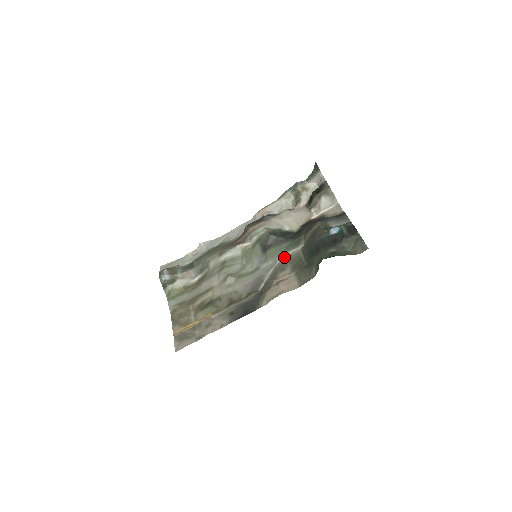
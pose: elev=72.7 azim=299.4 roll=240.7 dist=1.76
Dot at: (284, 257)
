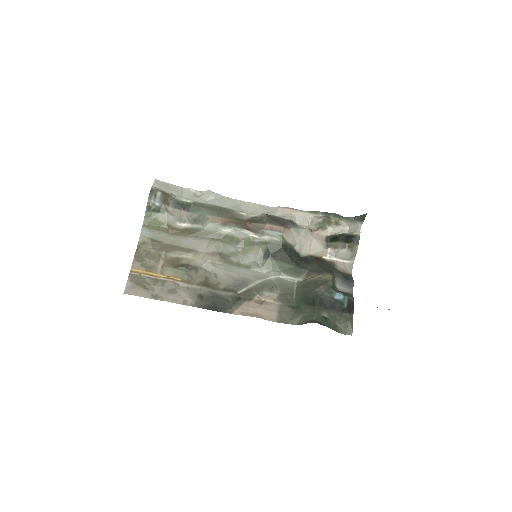
Dot at: (279, 277)
